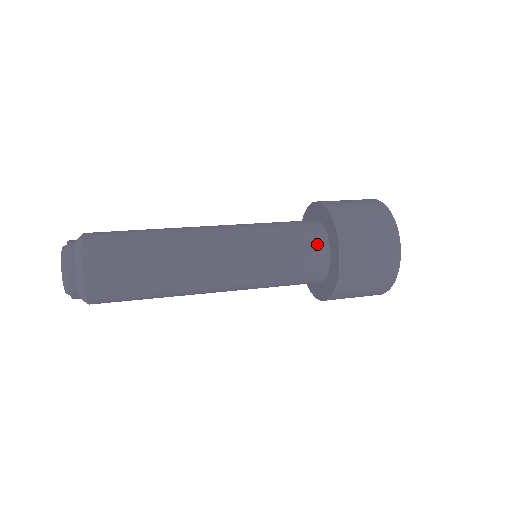
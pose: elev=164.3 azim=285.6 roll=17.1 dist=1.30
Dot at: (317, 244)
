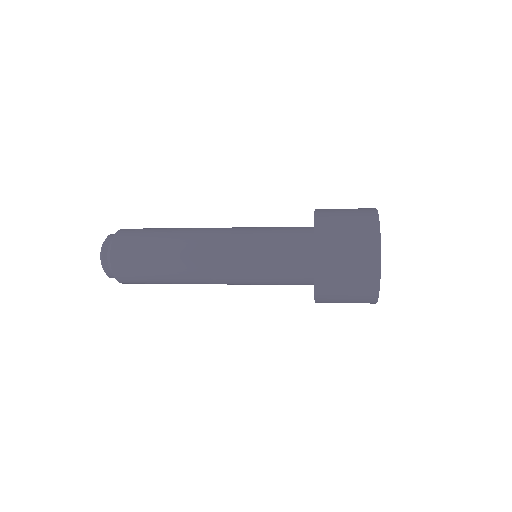
Dot at: (301, 255)
